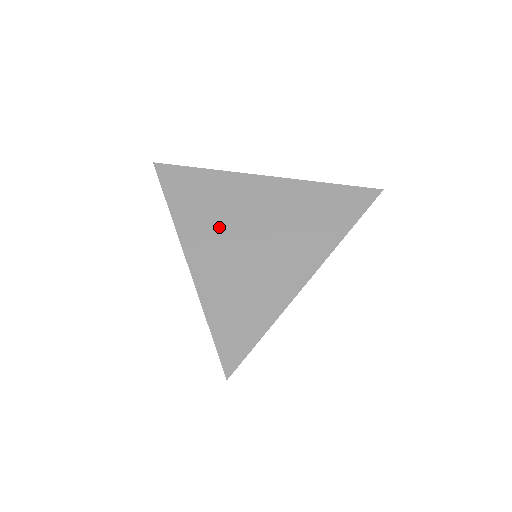
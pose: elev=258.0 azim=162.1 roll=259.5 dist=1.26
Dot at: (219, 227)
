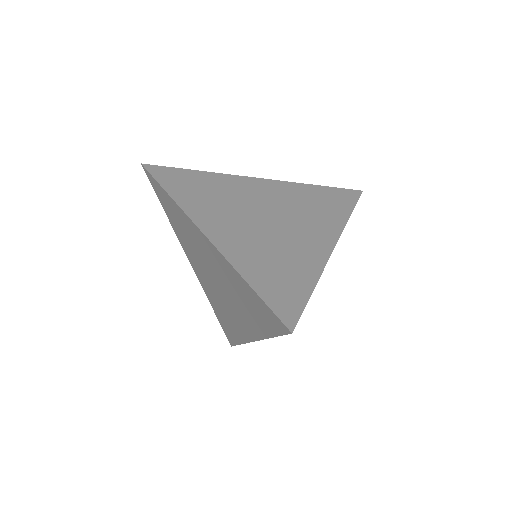
Dot at: (229, 211)
